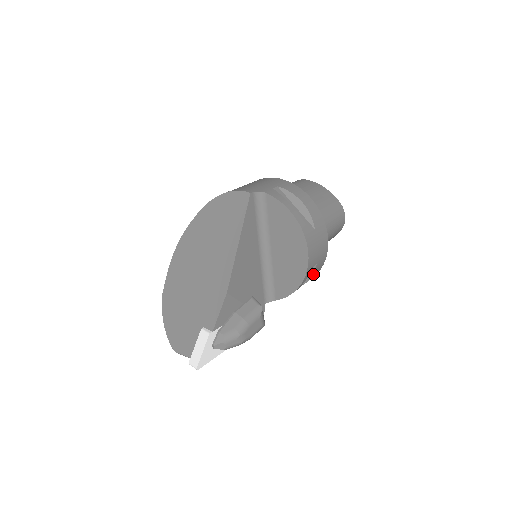
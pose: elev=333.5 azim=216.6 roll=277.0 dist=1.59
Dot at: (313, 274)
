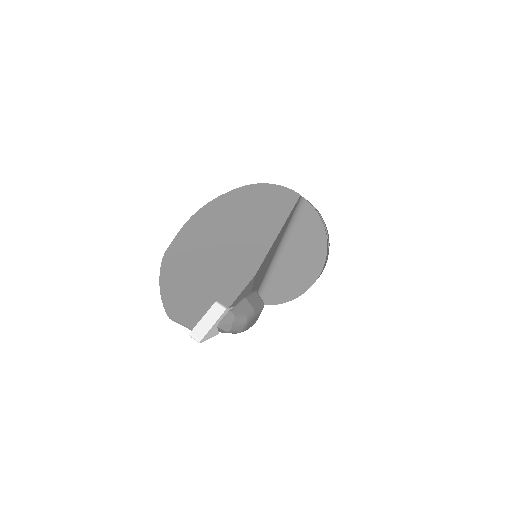
Dot at: occluded
